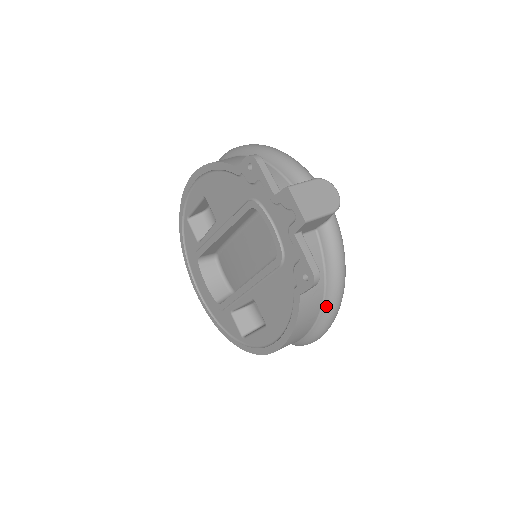
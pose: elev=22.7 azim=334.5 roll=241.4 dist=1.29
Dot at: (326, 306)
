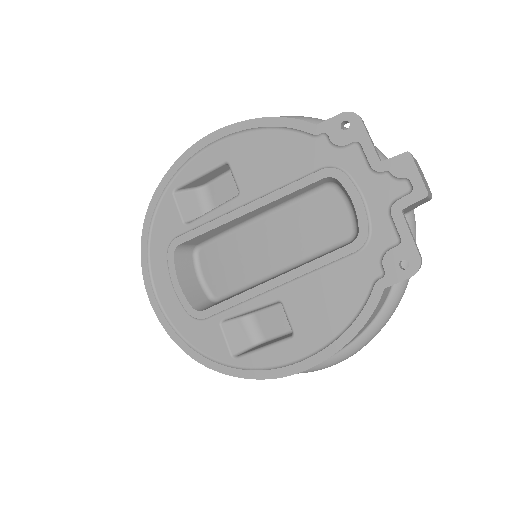
Dot at: (383, 313)
